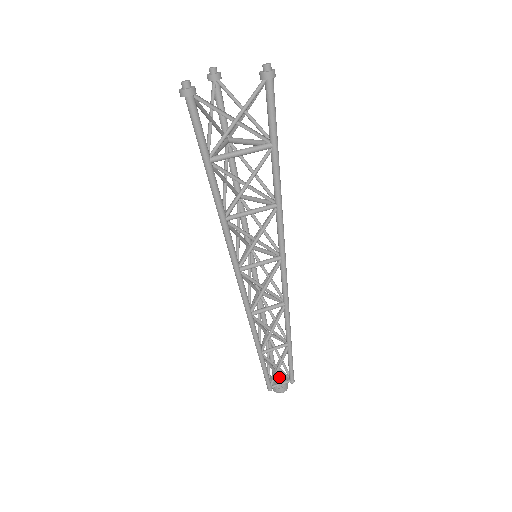
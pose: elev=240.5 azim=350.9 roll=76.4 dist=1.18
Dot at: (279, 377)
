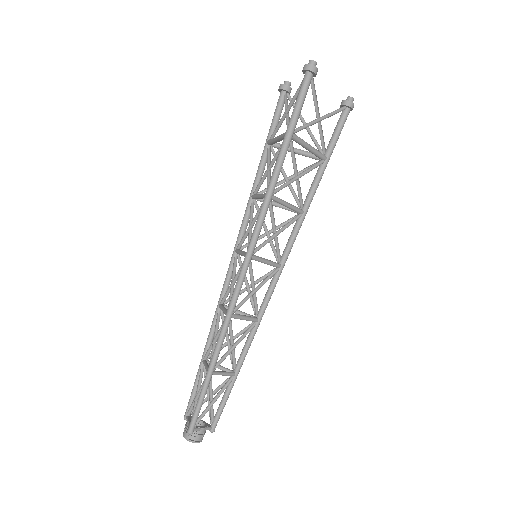
Dot at: occluded
